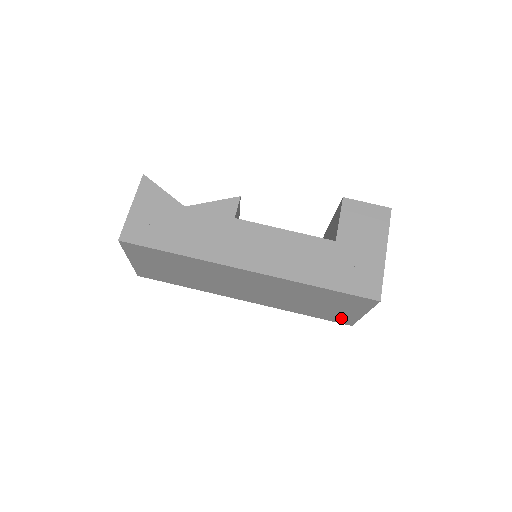
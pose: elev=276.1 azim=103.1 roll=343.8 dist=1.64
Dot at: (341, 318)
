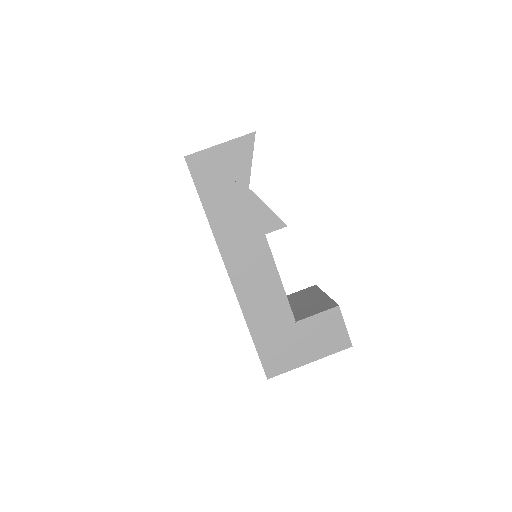
Dot at: occluded
